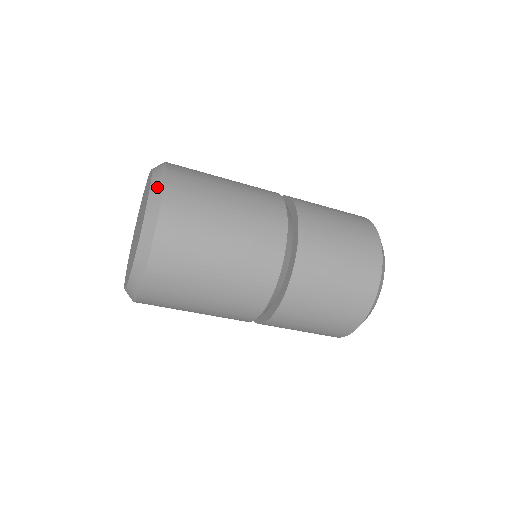
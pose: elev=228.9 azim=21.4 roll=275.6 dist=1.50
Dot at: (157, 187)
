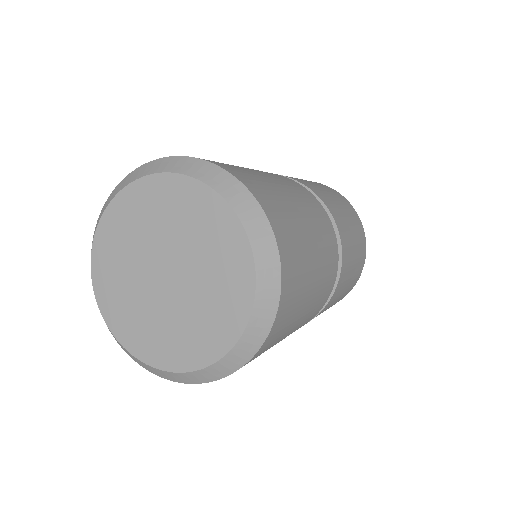
Dot at: (156, 165)
